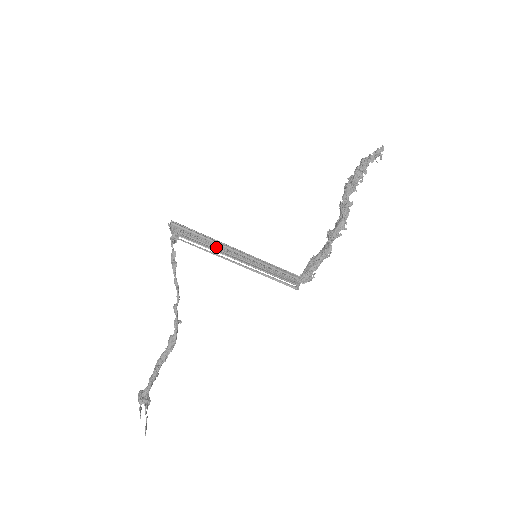
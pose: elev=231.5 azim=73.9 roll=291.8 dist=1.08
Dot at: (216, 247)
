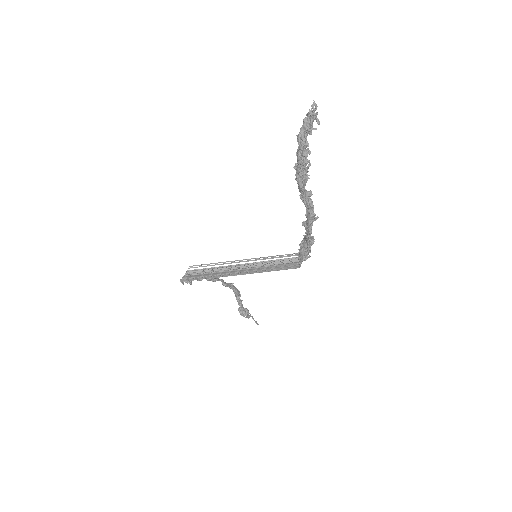
Dot at: (223, 268)
